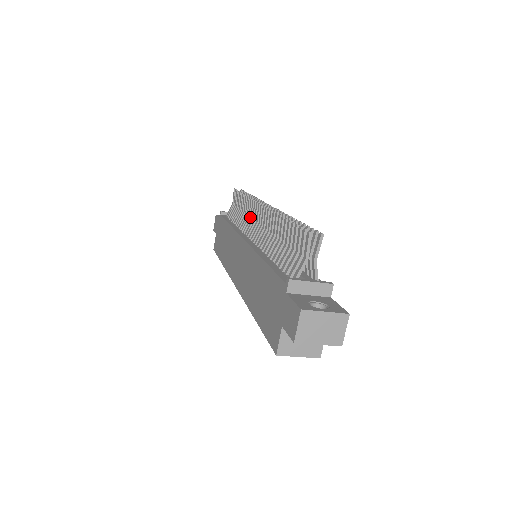
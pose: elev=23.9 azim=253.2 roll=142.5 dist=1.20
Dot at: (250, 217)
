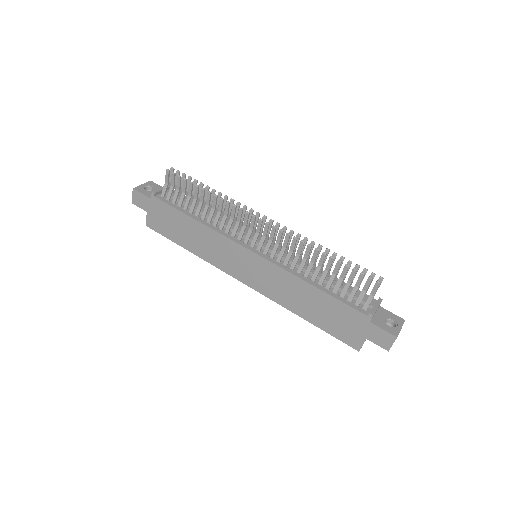
Dot at: (236, 222)
